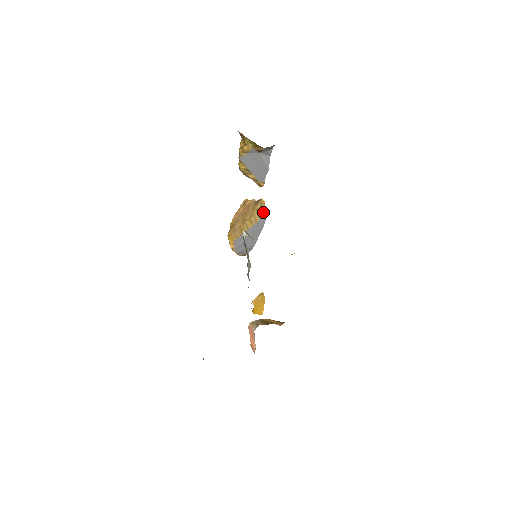
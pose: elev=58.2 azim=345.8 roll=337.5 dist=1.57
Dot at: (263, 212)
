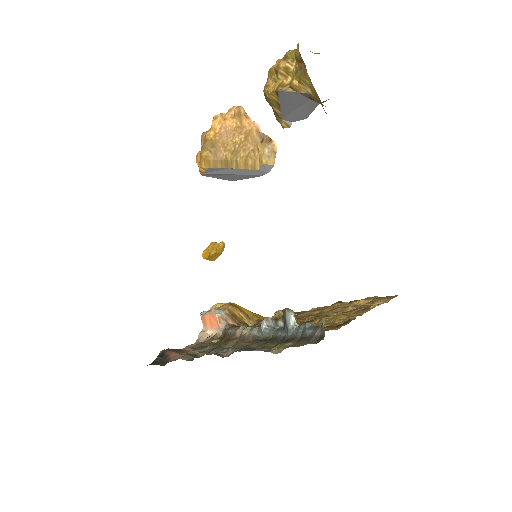
Dot at: (270, 164)
